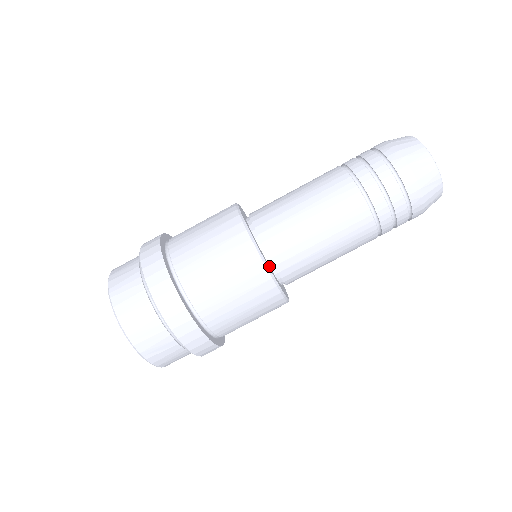
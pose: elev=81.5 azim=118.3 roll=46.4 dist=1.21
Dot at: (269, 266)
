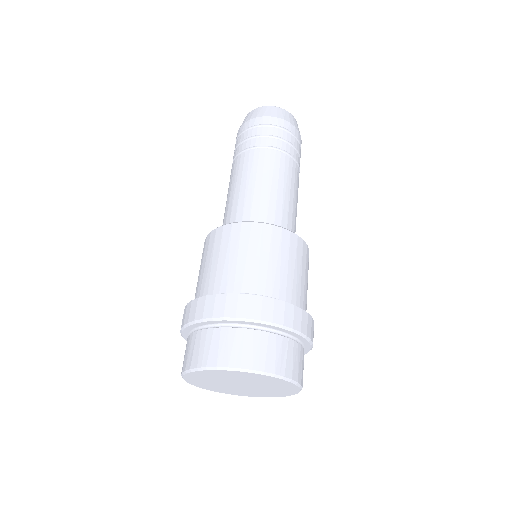
Dot at: occluded
